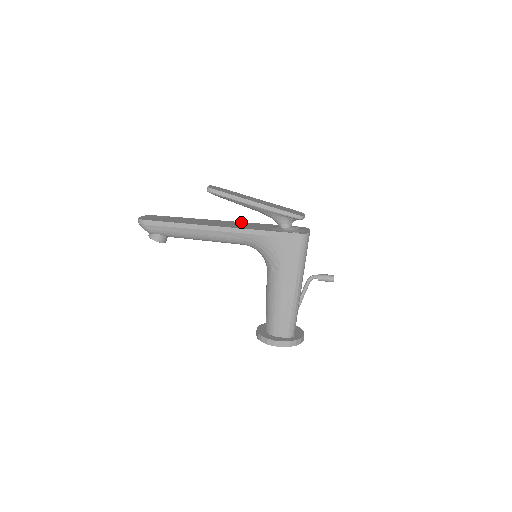
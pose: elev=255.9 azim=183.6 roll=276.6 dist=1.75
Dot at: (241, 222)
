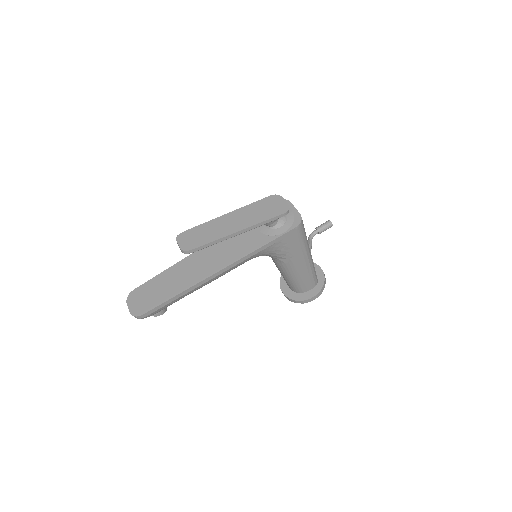
Dot at: occluded
